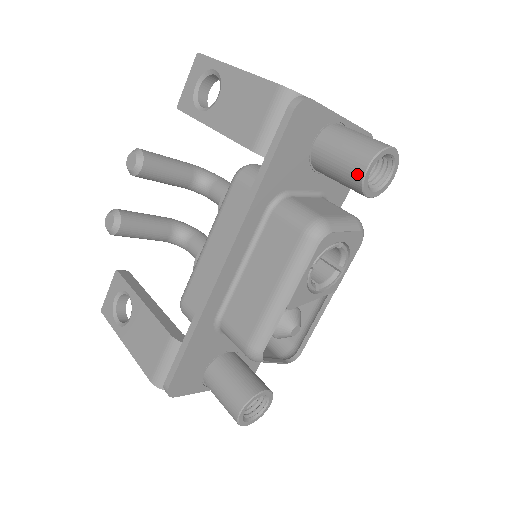
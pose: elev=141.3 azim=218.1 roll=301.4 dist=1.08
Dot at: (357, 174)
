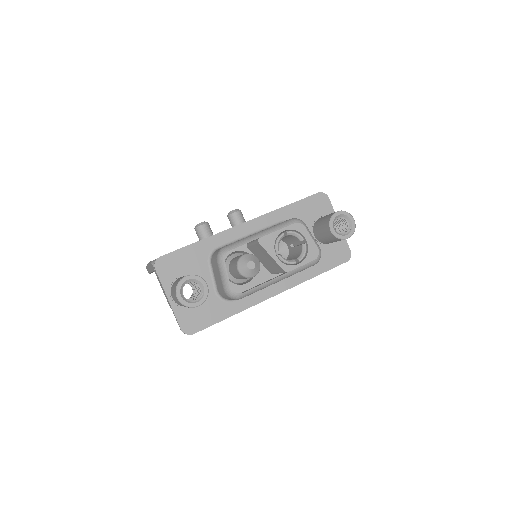
Dot at: (331, 215)
